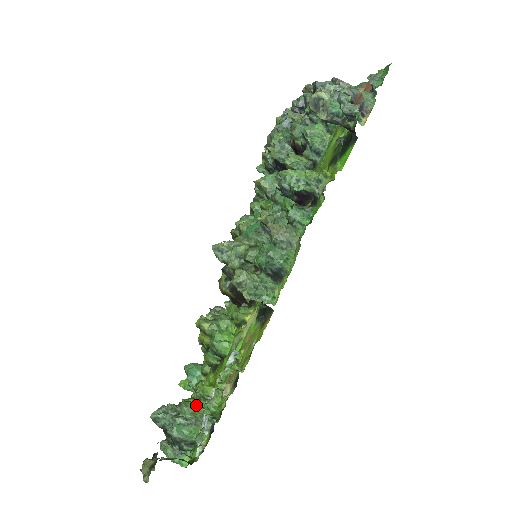
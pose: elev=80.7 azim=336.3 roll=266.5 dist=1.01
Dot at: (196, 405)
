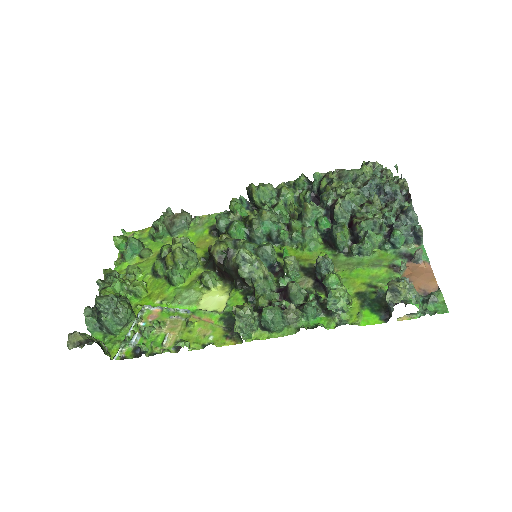
Dot at: (133, 313)
